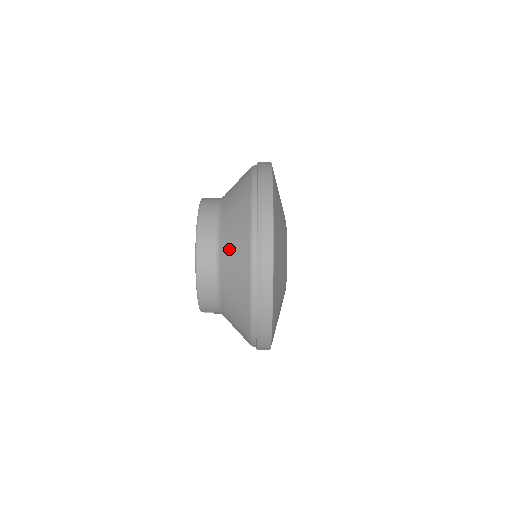
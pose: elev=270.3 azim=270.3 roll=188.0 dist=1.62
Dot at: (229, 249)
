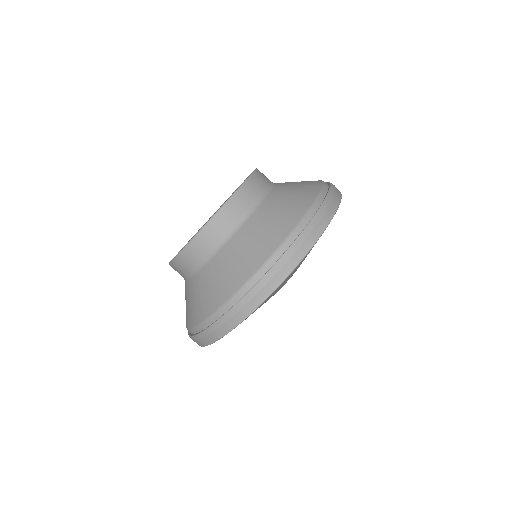
Dot at: (240, 247)
